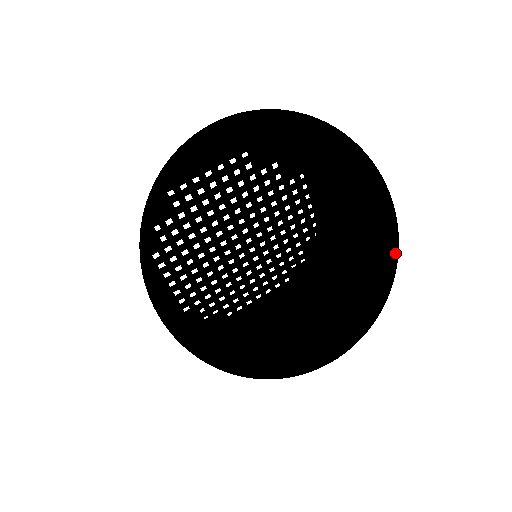
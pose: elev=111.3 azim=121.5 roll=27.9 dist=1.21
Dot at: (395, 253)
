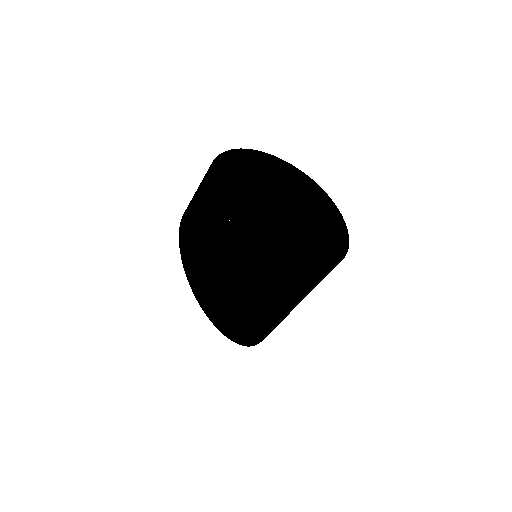
Dot at: (319, 188)
